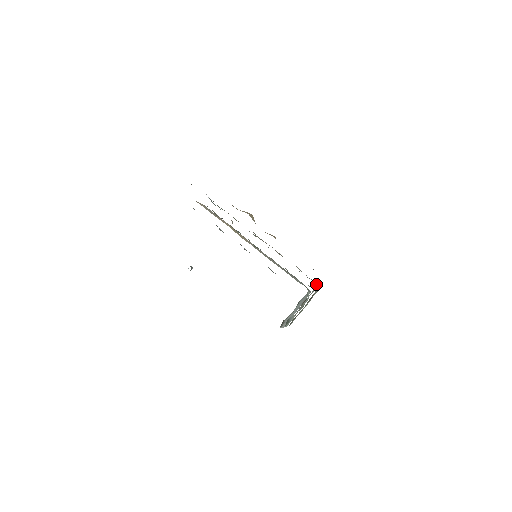
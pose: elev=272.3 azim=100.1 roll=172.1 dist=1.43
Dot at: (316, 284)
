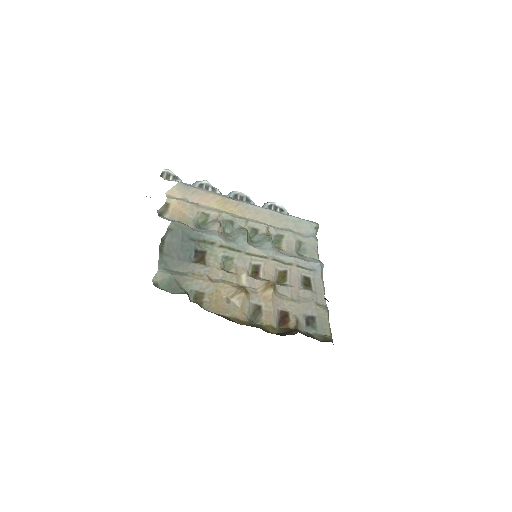
Dot at: (322, 266)
